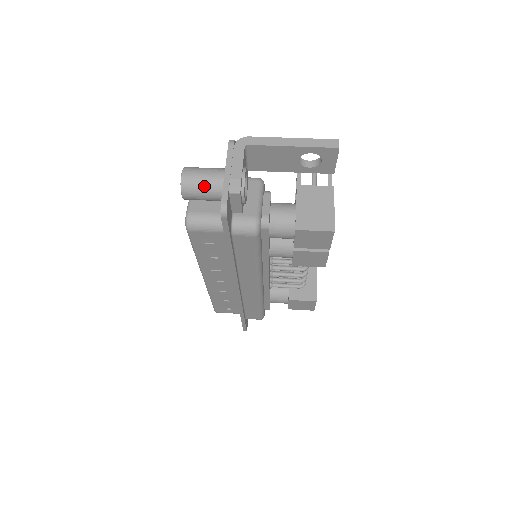
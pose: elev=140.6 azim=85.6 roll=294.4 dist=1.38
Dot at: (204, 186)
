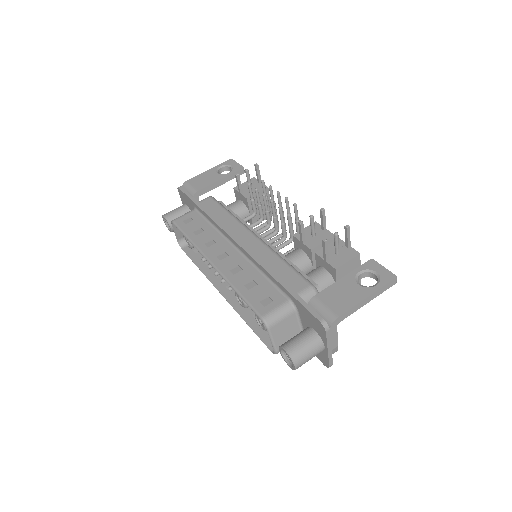
Dot at: (310, 359)
